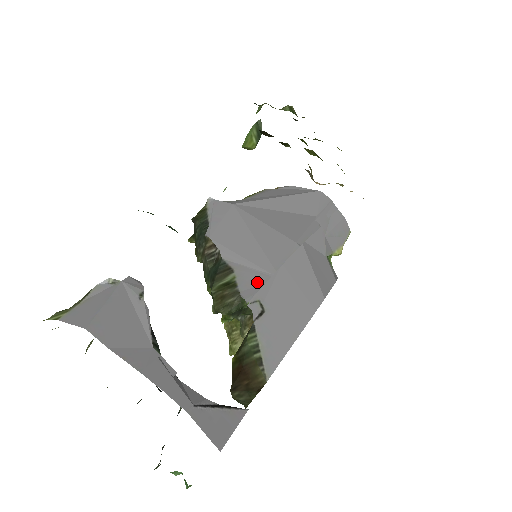
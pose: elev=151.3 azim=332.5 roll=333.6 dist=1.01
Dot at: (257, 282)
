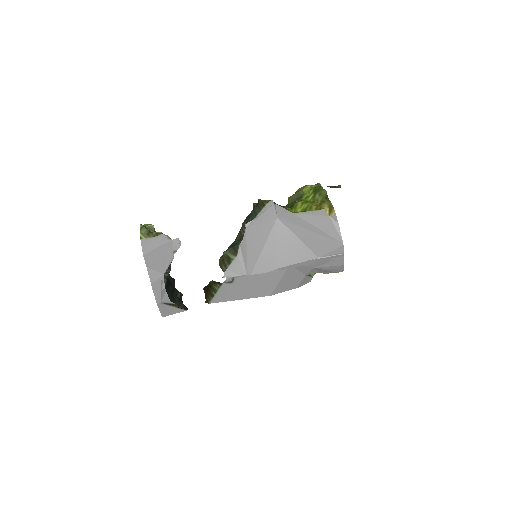
Dot at: (238, 272)
